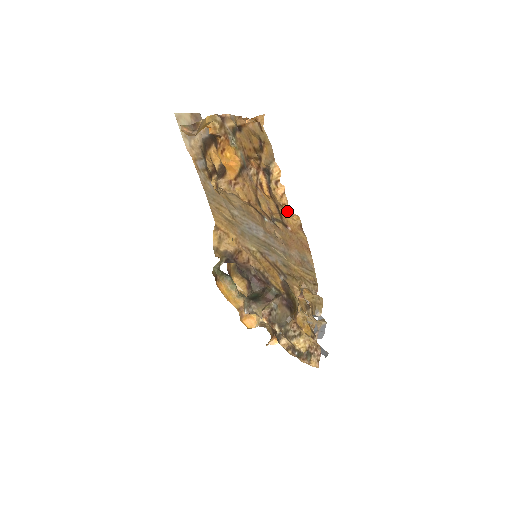
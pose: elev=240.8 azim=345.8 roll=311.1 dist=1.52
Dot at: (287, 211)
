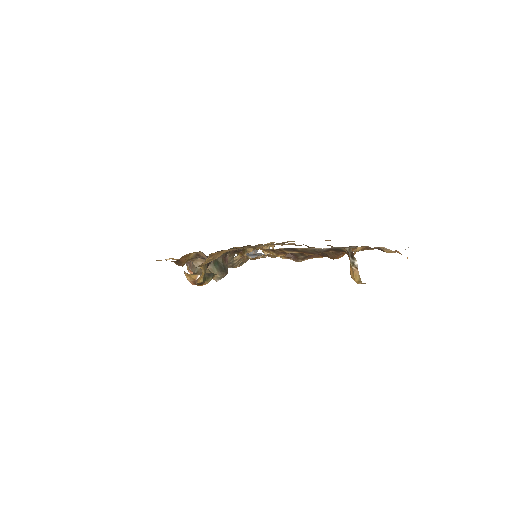
Dot at: occluded
